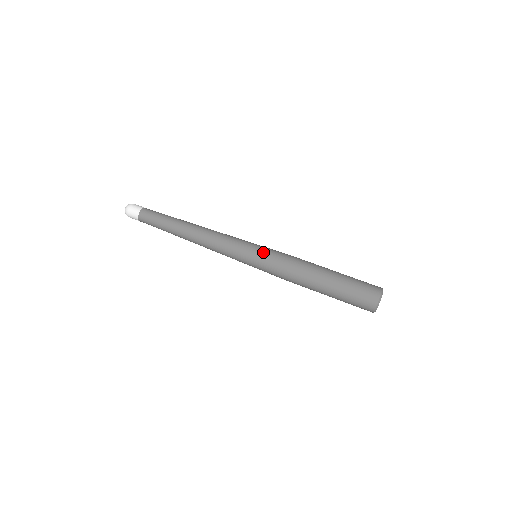
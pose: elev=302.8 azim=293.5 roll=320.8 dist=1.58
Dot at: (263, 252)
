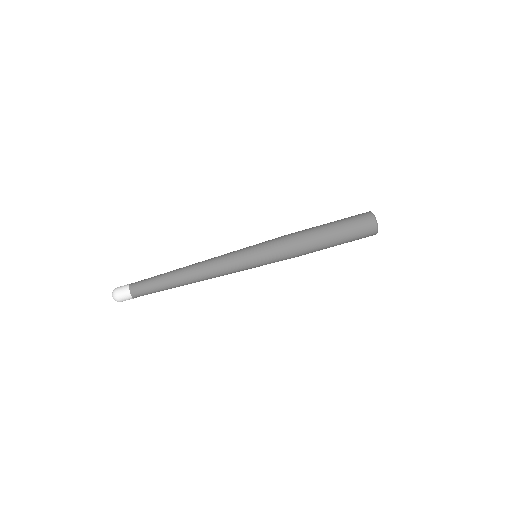
Dot at: (263, 253)
